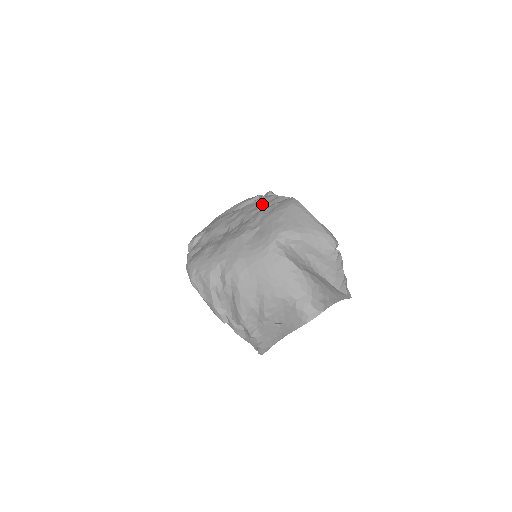
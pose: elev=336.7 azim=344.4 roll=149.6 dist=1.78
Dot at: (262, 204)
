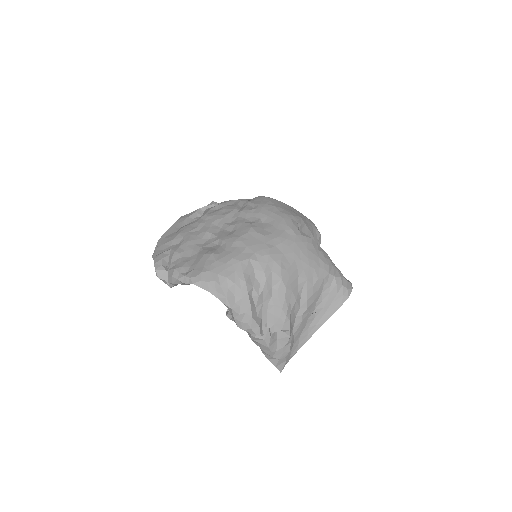
Dot at: (231, 207)
